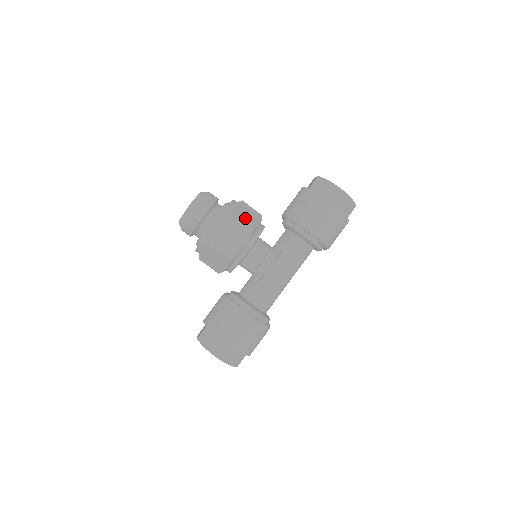
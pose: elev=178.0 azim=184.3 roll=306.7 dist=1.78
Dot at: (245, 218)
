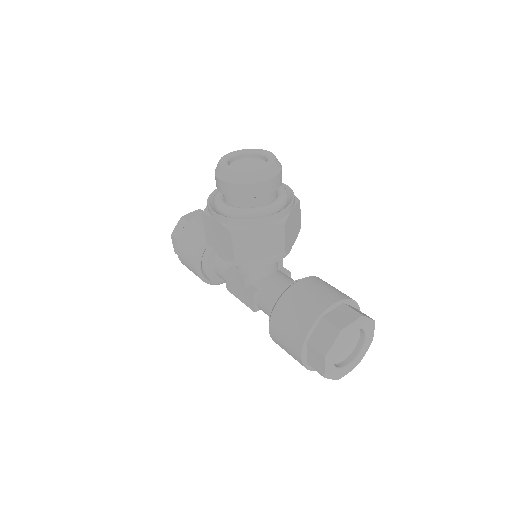
Dot at: (244, 246)
